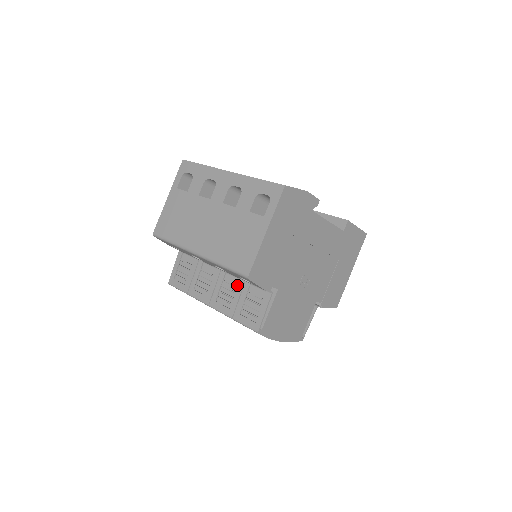
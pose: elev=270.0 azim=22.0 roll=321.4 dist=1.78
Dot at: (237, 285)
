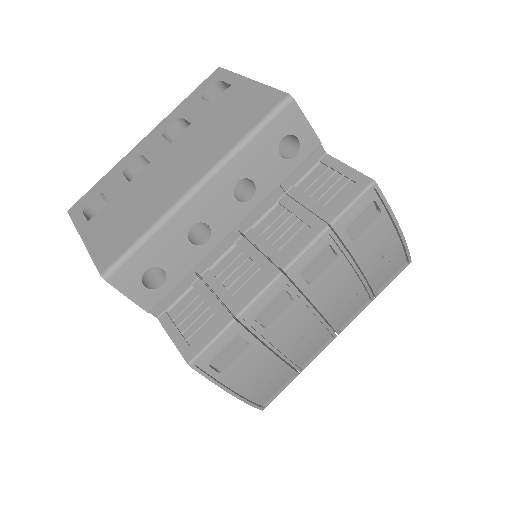
Dot at: (282, 211)
